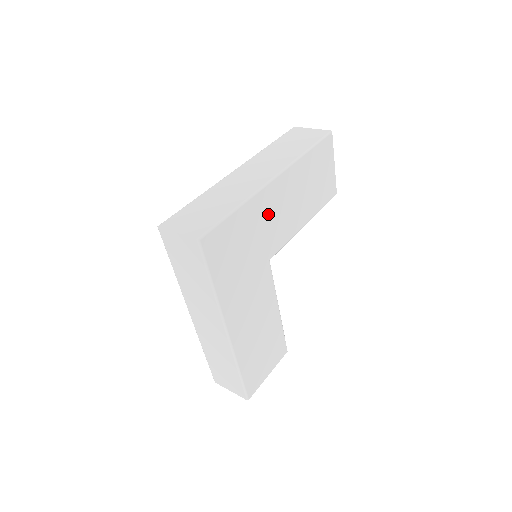
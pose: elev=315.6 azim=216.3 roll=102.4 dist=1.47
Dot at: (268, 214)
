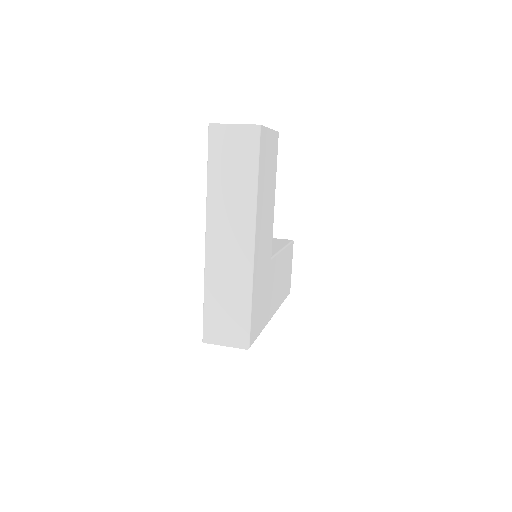
Dot at: (261, 257)
